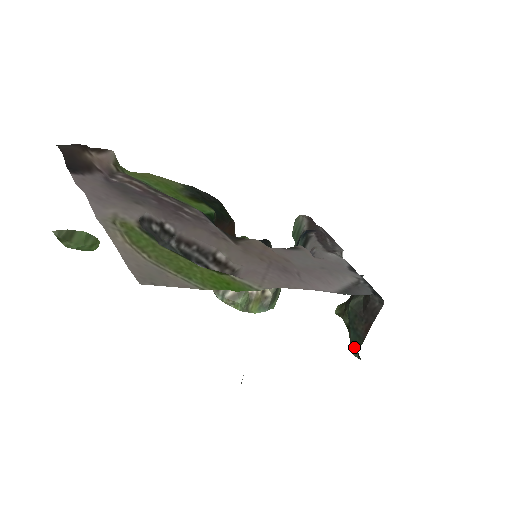
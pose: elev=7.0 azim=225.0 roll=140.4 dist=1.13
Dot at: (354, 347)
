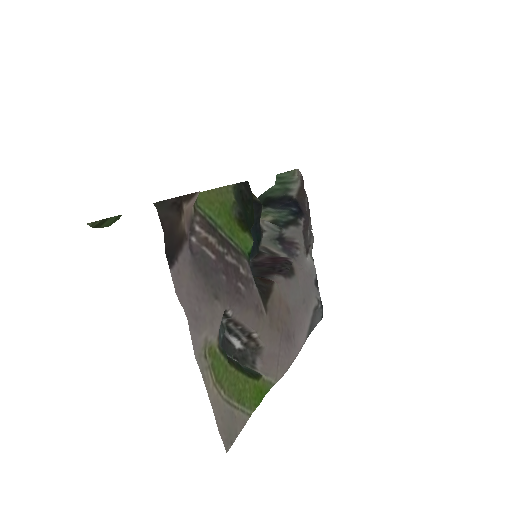
Dot at: occluded
